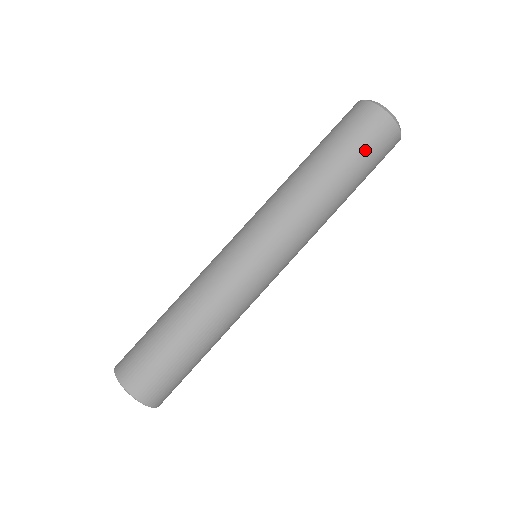
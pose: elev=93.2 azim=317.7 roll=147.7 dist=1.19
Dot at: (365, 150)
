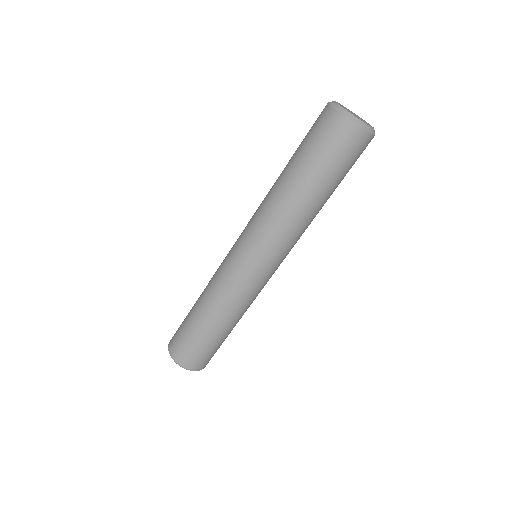
Dot at: (340, 165)
